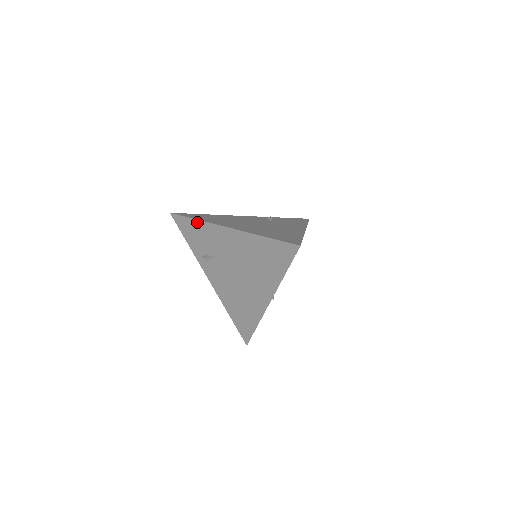
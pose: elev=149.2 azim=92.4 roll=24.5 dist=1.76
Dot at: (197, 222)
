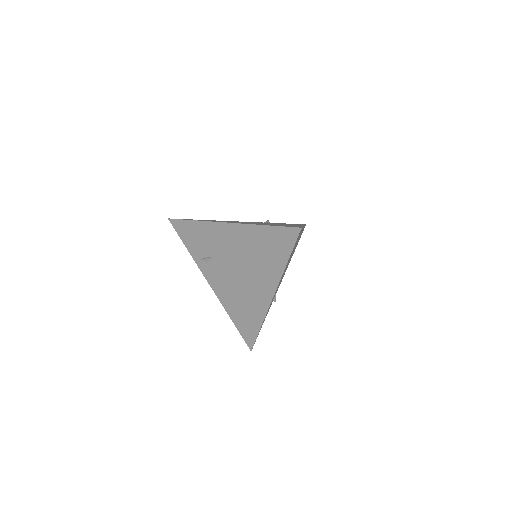
Dot at: (196, 223)
